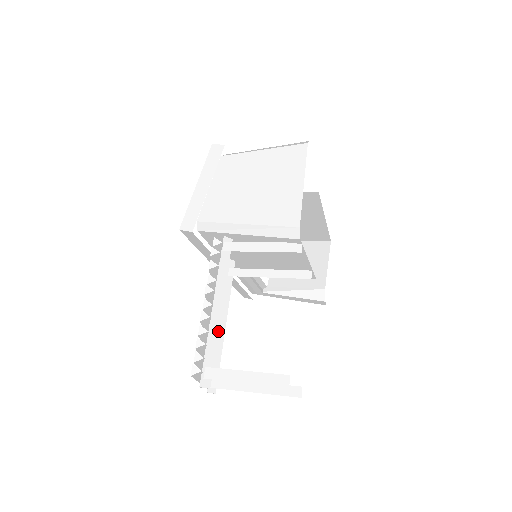
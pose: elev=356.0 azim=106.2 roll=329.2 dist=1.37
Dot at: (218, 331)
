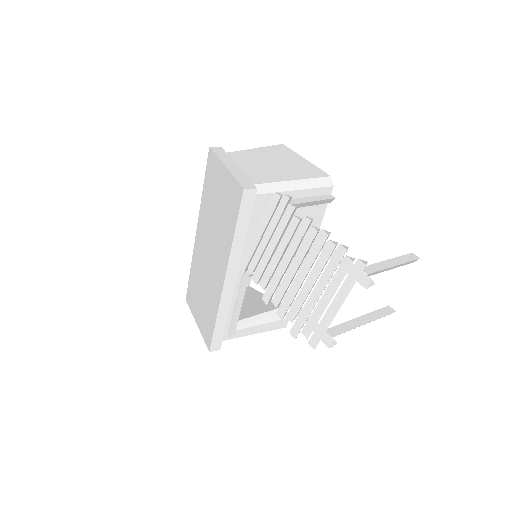
Dot at: occluded
